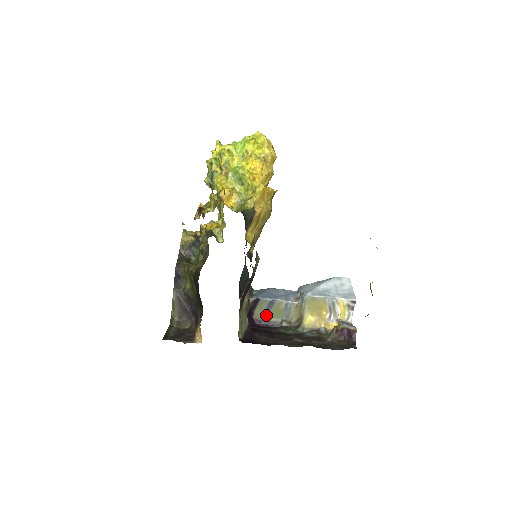
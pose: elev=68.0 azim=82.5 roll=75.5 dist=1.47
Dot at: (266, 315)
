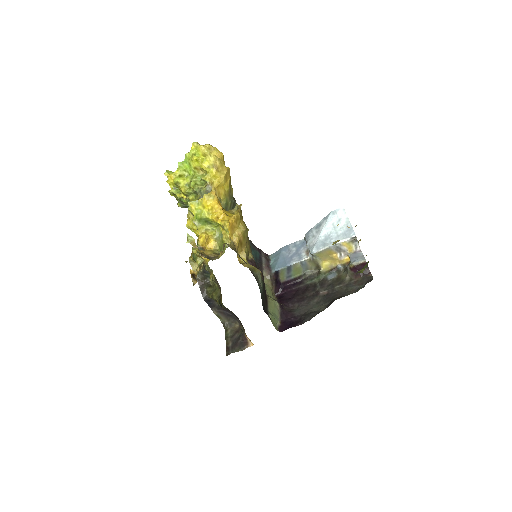
Dot at: (290, 276)
